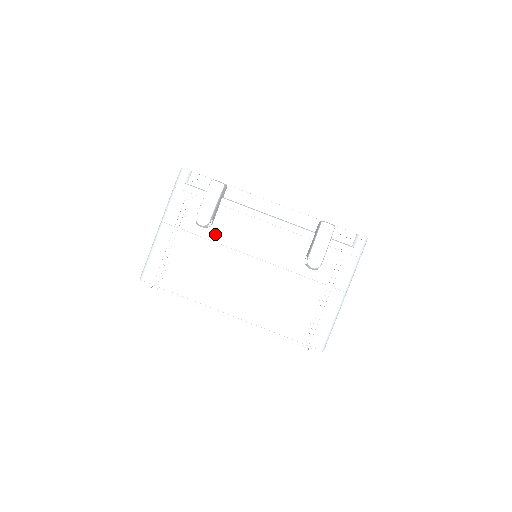
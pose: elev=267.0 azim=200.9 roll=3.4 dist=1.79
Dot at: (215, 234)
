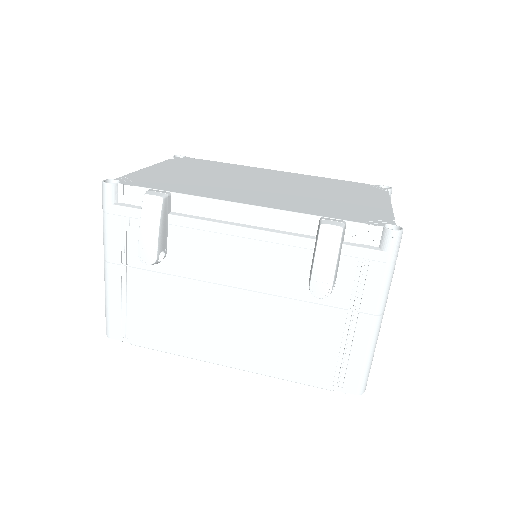
Dot at: (175, 266)
